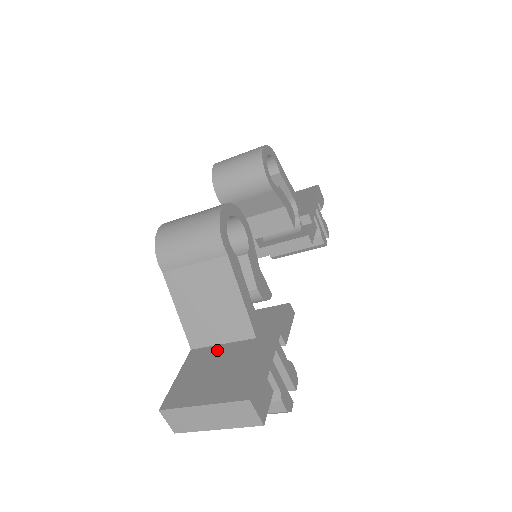
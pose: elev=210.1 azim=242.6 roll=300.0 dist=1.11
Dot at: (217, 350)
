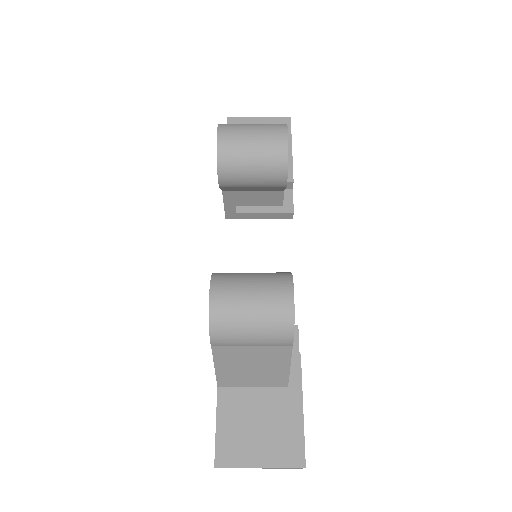
Dot at: (250, 395)
